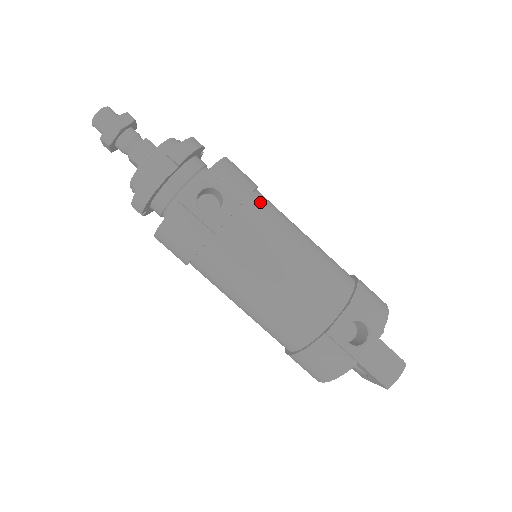
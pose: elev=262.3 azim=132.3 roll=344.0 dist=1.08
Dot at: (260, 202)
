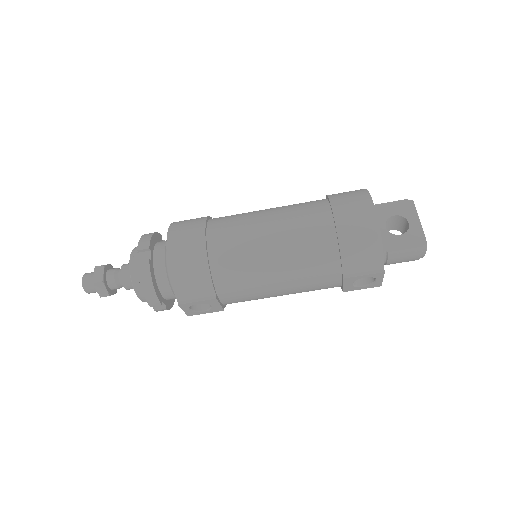
Dot at: (222, 276)
